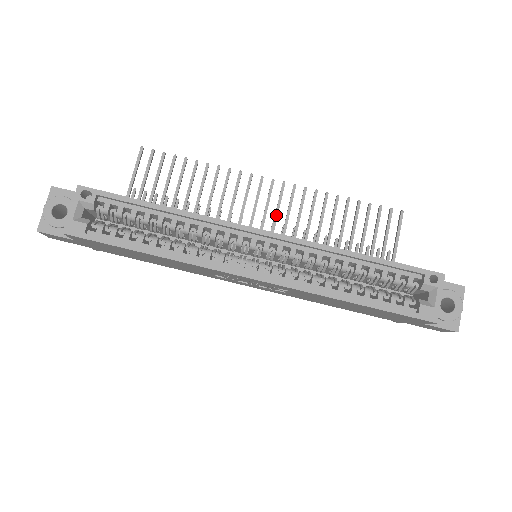
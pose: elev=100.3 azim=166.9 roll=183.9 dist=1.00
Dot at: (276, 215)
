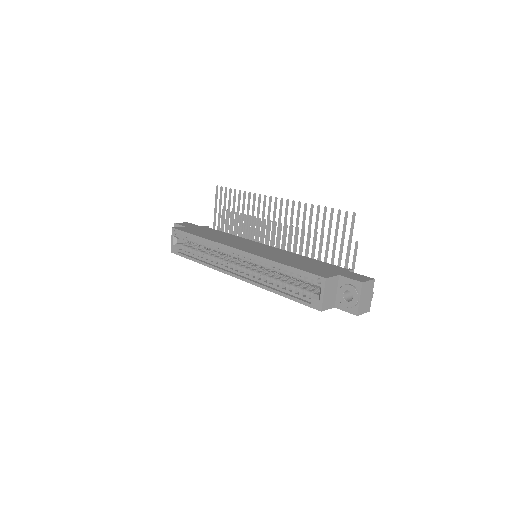
Dot at: (278, 223)
